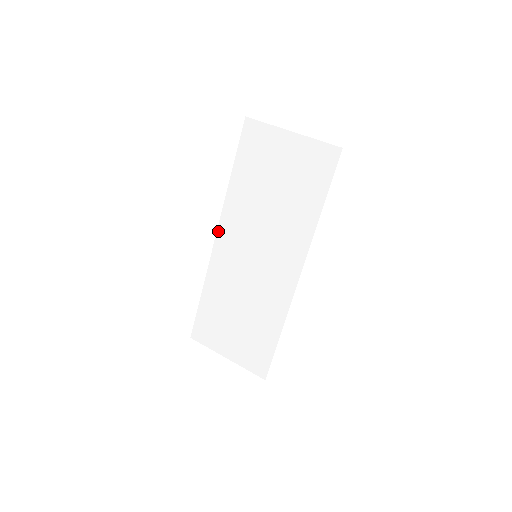
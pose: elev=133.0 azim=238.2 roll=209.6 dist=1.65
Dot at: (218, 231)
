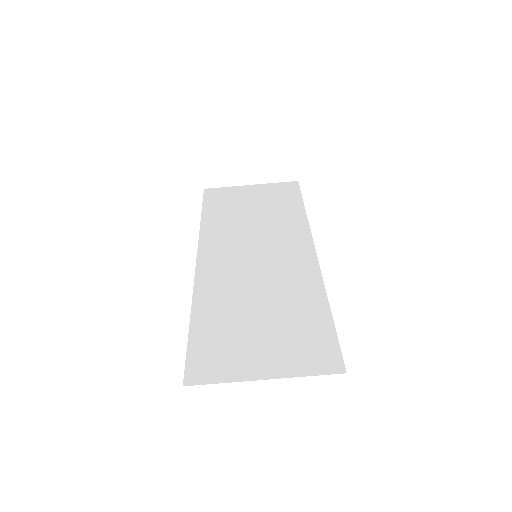
Dot at: (197, 267)
